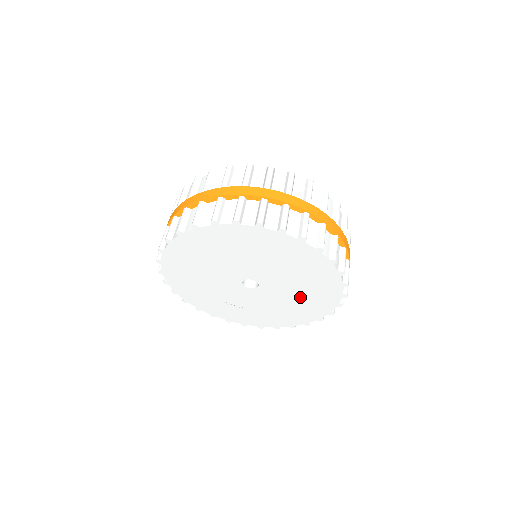
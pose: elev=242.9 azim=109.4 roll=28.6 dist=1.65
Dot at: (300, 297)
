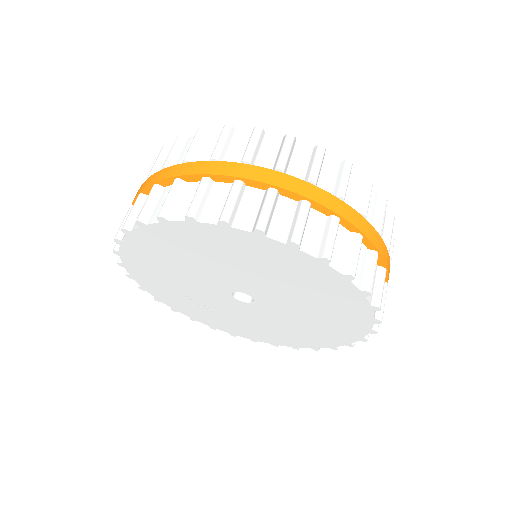
Dot at: (294, 327)
